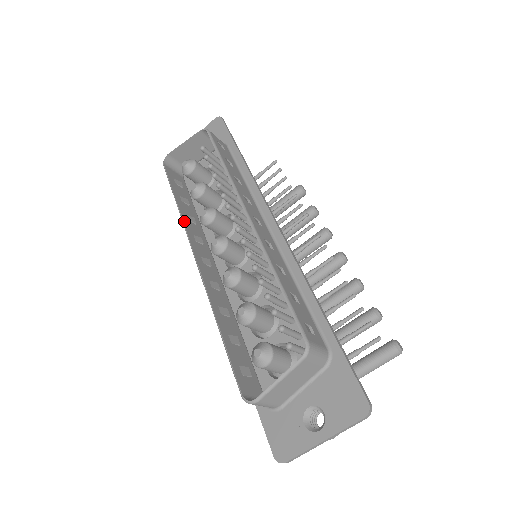
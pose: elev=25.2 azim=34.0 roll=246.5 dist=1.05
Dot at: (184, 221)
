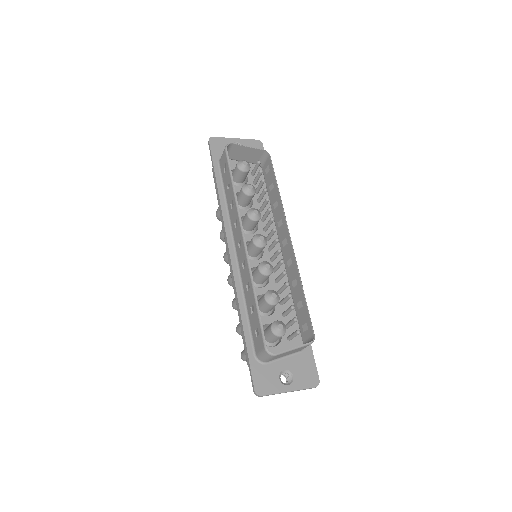
Dot at: (238, 206)
